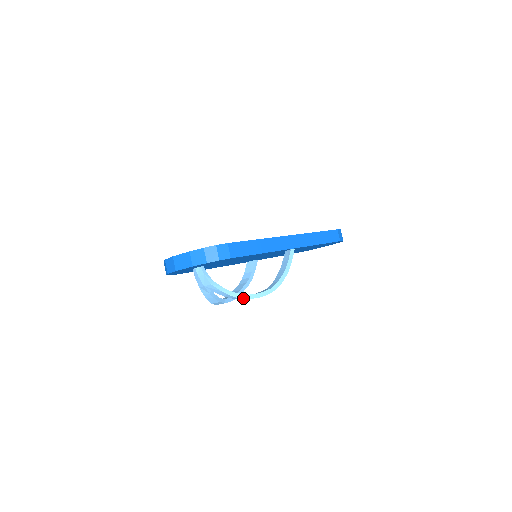
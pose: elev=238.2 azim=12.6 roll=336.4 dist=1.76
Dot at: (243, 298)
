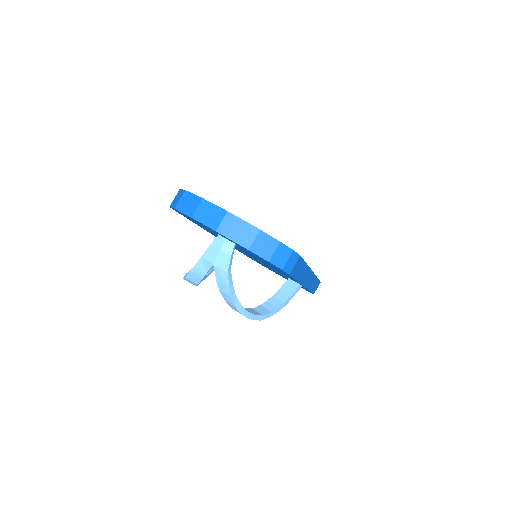
Dot at: (239, 310)
